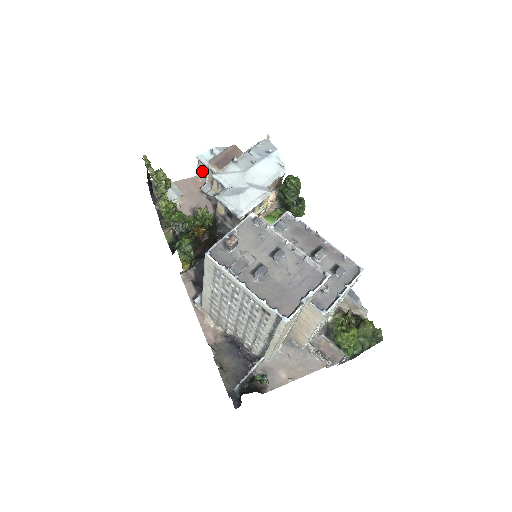
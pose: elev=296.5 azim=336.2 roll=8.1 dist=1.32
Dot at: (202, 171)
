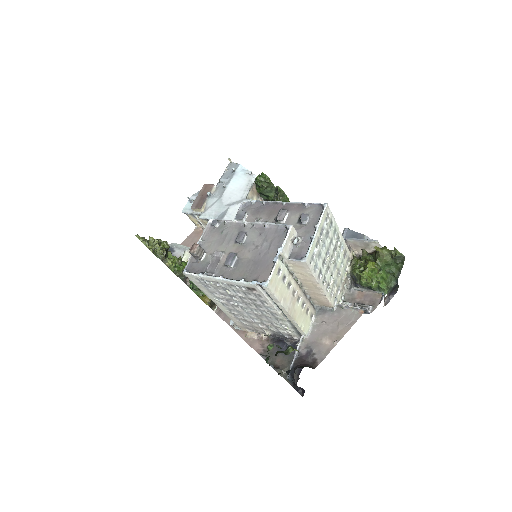
Dot at: (195, 221)
